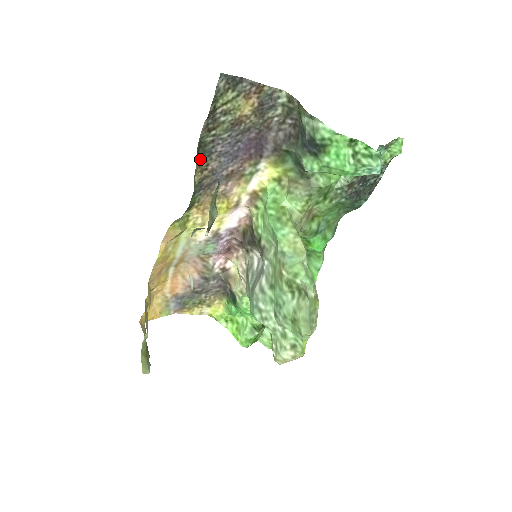
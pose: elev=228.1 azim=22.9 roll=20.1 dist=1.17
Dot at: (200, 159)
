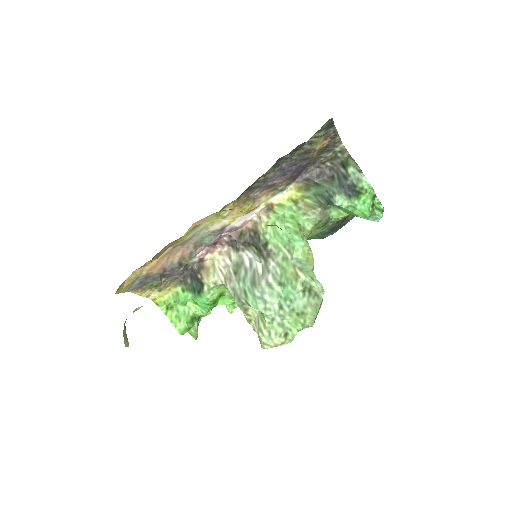
Dot at: (270, 168)
